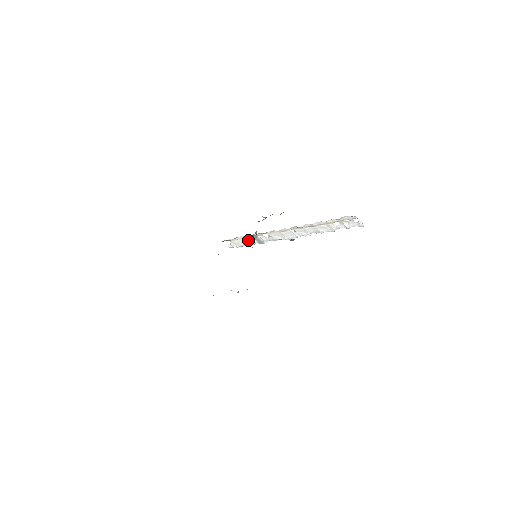
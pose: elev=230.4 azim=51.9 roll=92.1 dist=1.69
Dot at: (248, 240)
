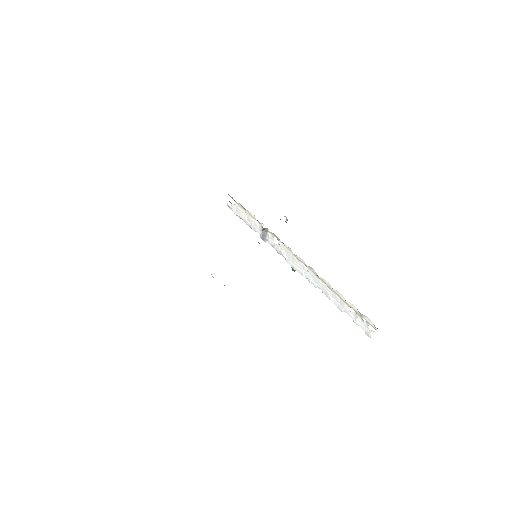
Dot at: (254, 223)
